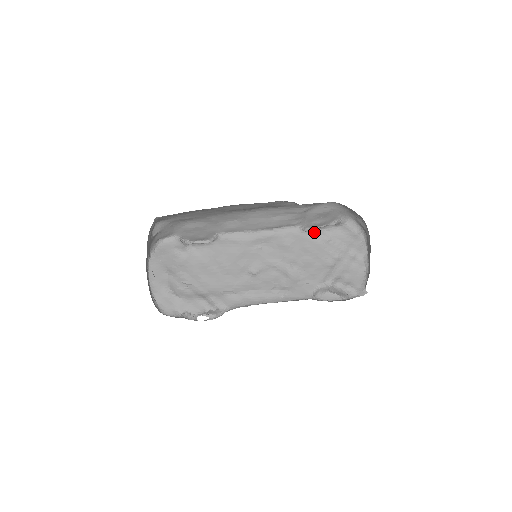
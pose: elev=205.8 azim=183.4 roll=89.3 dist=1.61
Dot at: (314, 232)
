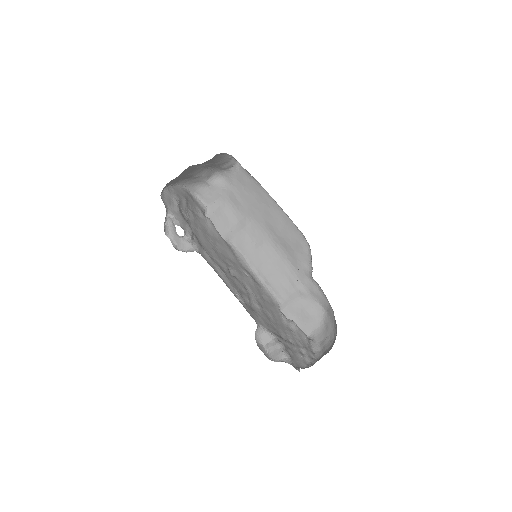
Dot at: occluded
